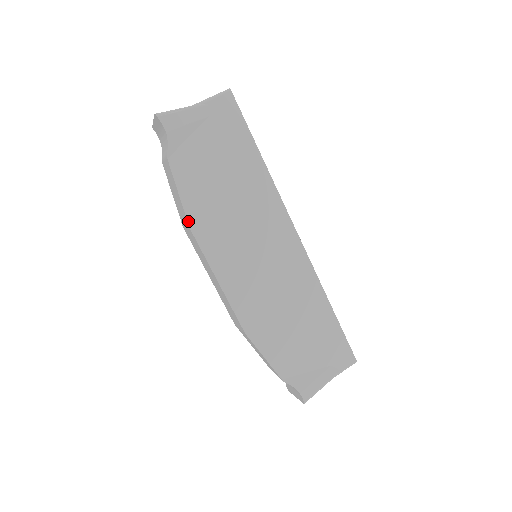
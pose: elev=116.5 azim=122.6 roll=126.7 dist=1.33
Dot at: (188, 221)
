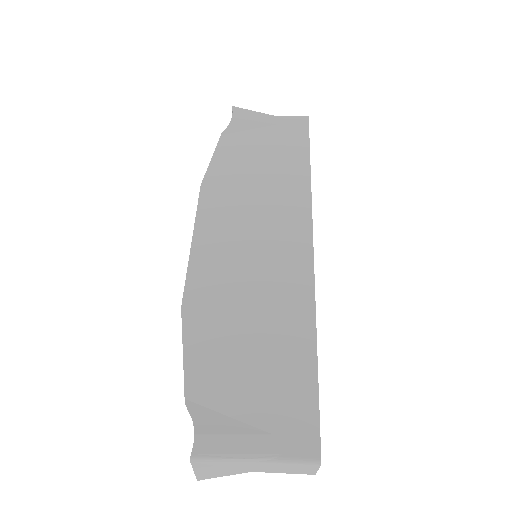
Dot at: (204, 180)
